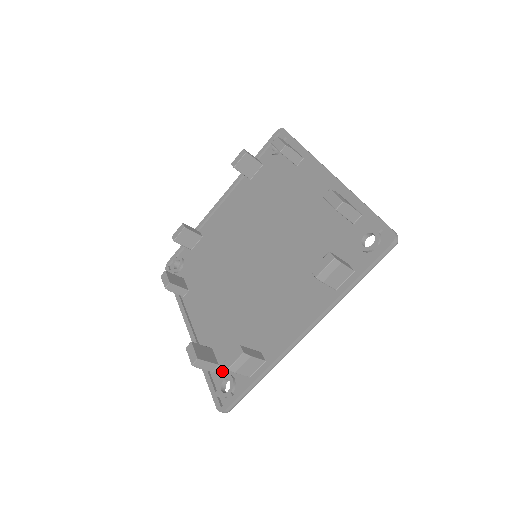
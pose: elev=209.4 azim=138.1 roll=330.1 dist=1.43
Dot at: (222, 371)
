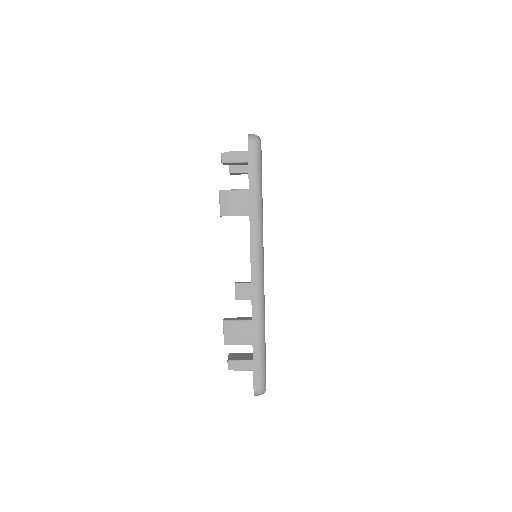
Dot at: occluded
